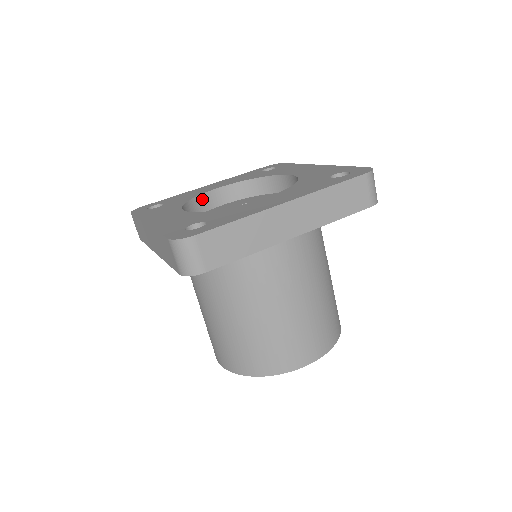
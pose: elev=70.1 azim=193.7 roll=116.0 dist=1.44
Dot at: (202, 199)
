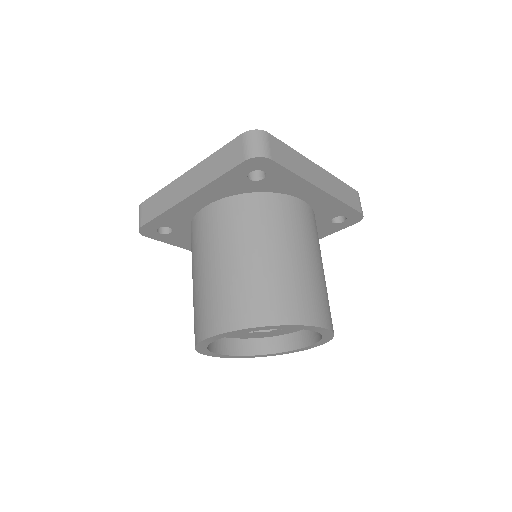
Dot at: occluded
